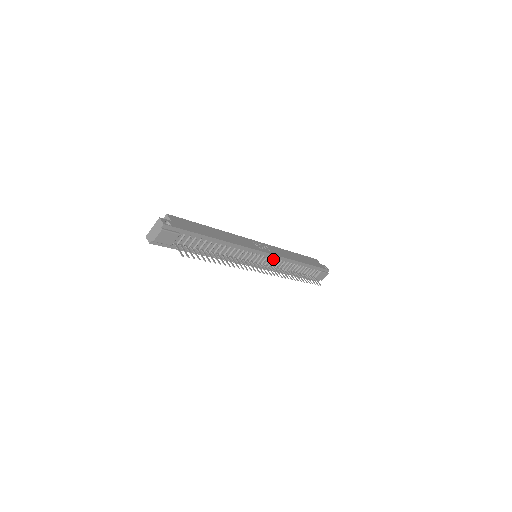
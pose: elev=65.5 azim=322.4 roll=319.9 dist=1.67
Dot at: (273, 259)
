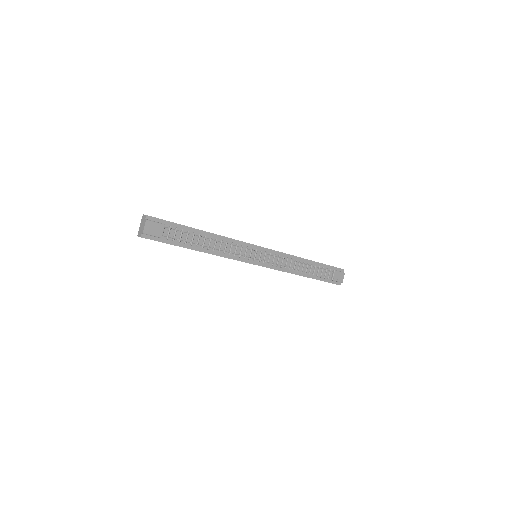
Dot at: (273, 255)
